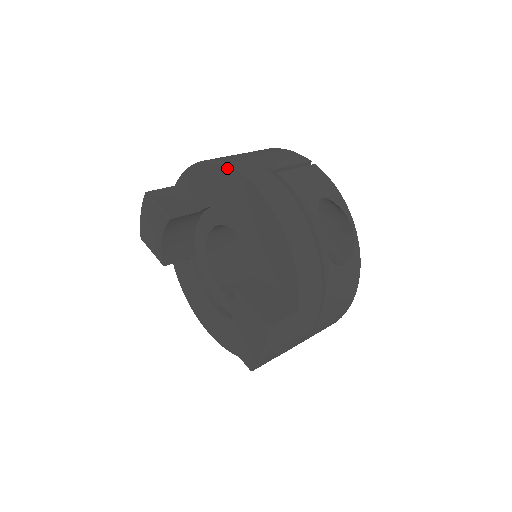
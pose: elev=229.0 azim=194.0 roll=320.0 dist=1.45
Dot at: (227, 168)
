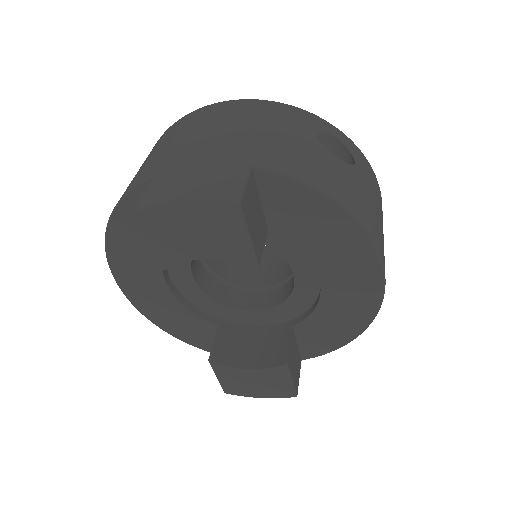
Dot at: (374, 253)
